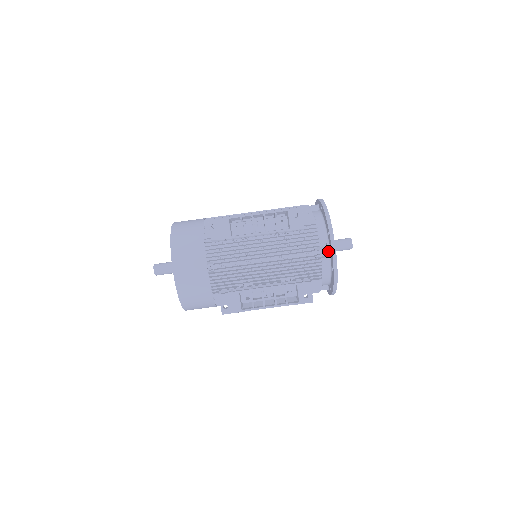
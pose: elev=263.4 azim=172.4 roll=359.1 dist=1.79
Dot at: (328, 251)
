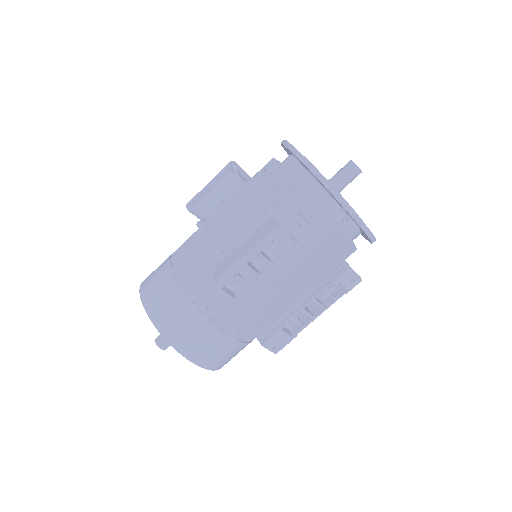
Dot at: (354, 227)
